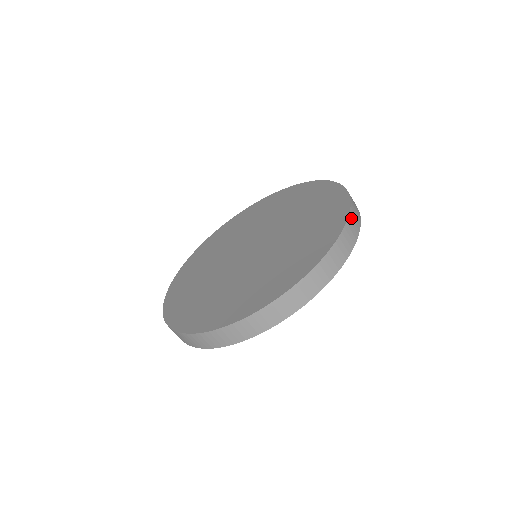
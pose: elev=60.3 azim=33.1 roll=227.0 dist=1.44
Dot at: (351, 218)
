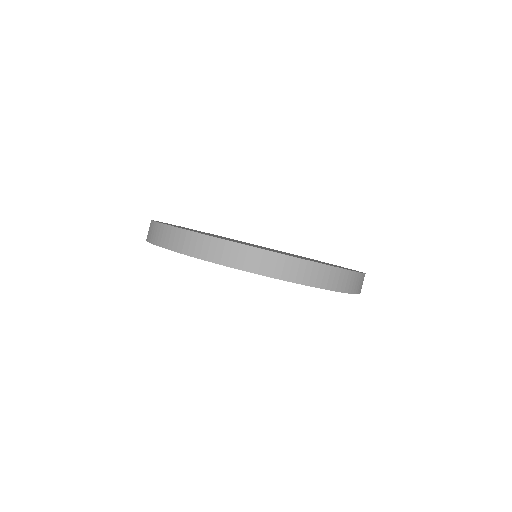
Dot at: (335, 272)
